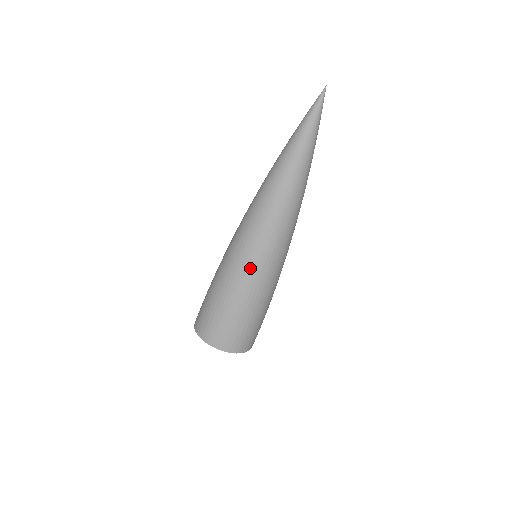
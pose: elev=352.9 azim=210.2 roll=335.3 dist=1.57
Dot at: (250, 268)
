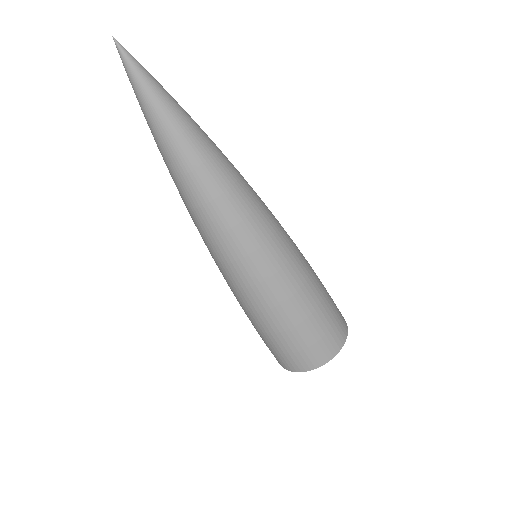
Dot at: (282, 264)
